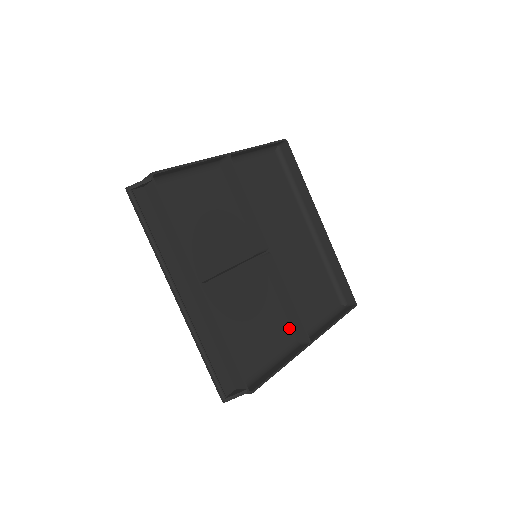
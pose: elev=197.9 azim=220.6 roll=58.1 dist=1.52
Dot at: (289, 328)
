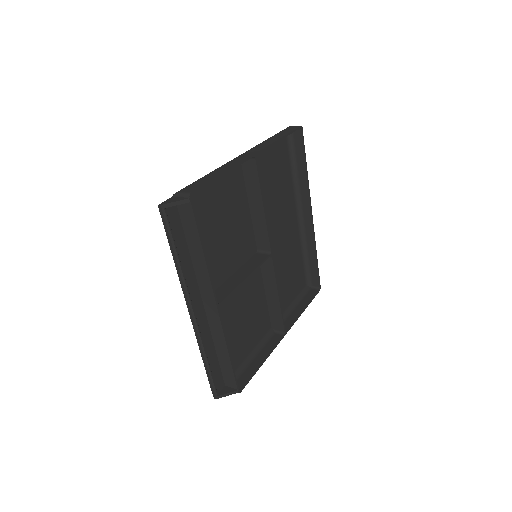
Dot at: (268, 318)
